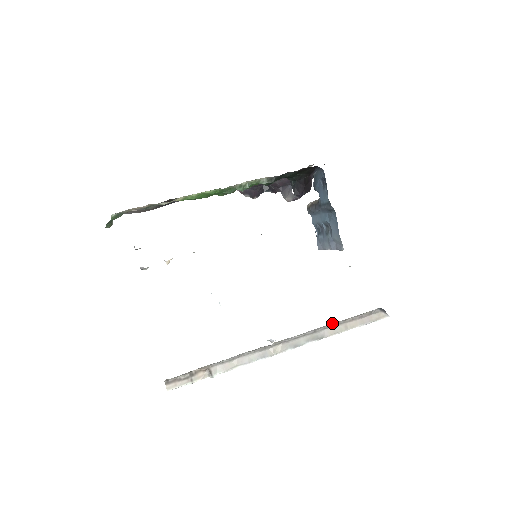
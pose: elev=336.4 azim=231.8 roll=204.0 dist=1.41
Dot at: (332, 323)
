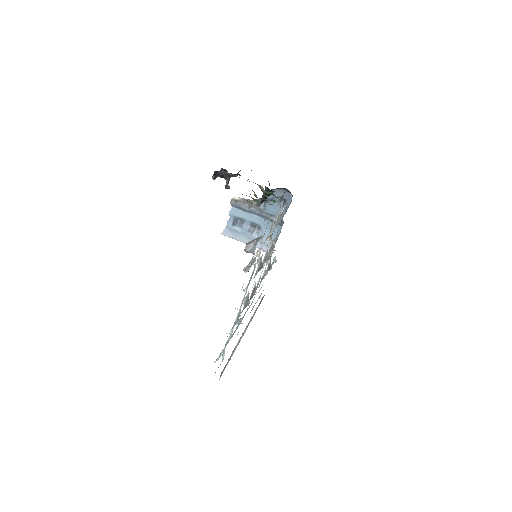
Dot at: occluded
